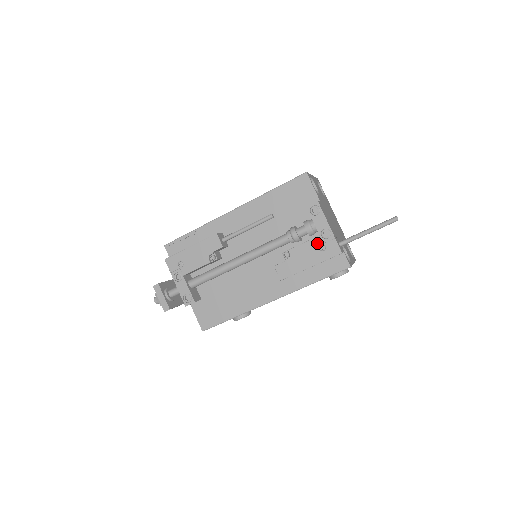
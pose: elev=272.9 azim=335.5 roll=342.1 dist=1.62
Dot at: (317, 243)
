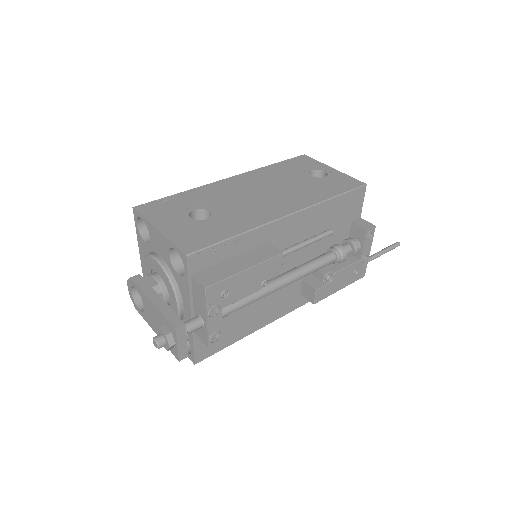
Dot at: (356, 267)
